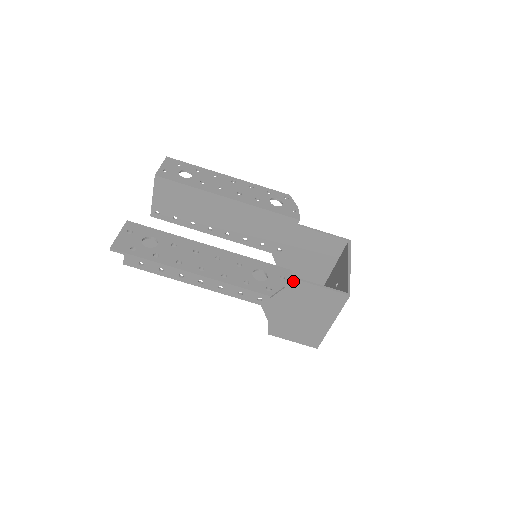
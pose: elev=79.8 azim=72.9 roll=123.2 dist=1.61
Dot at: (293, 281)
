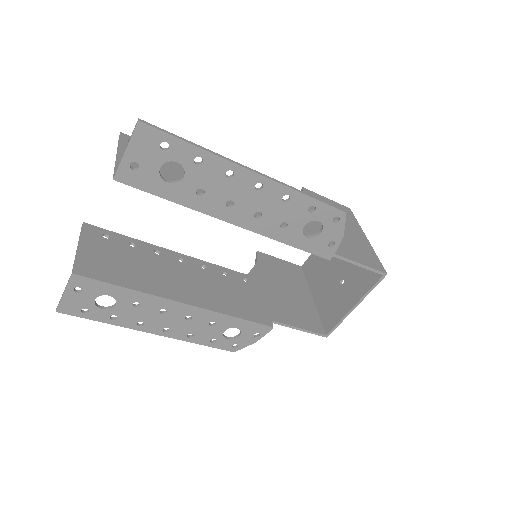
Dot at: (274, 320)
